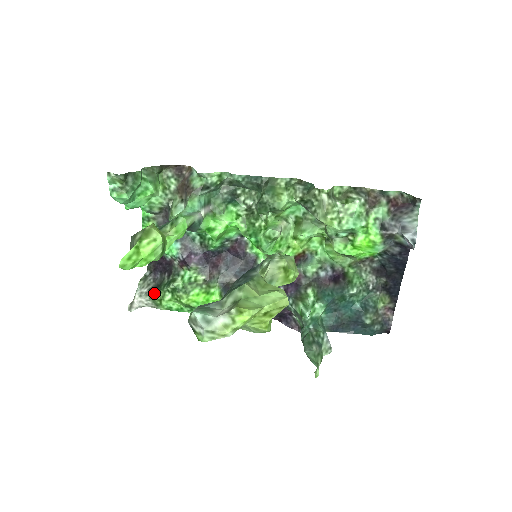
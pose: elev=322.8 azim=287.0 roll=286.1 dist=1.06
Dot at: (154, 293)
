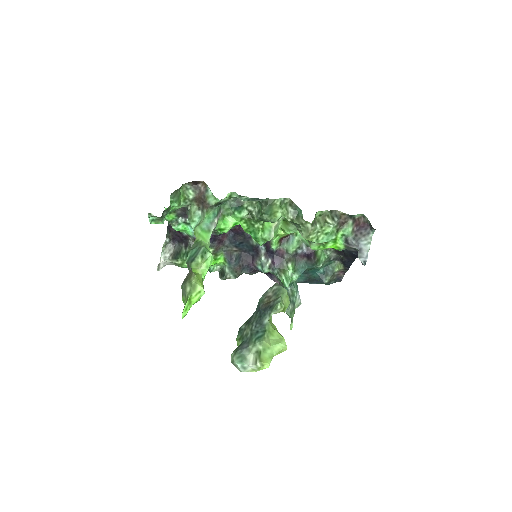
Dot at: (176, 260)
